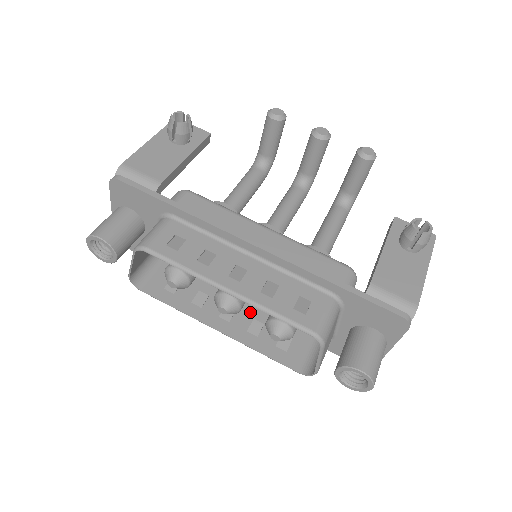
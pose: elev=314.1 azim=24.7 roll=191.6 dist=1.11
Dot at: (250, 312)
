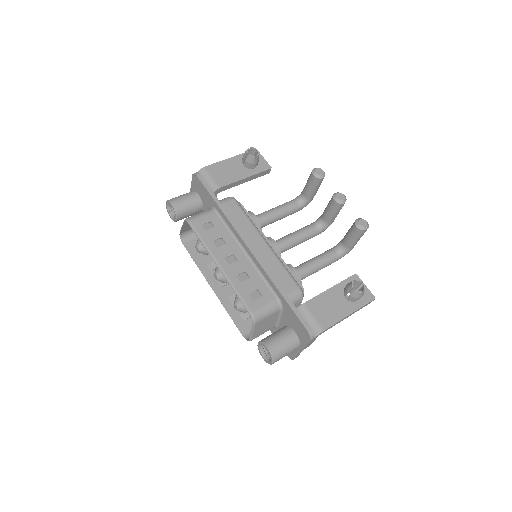
Dot at: occluded
